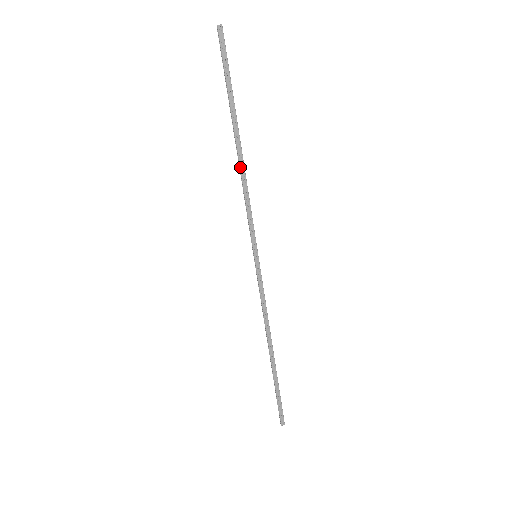
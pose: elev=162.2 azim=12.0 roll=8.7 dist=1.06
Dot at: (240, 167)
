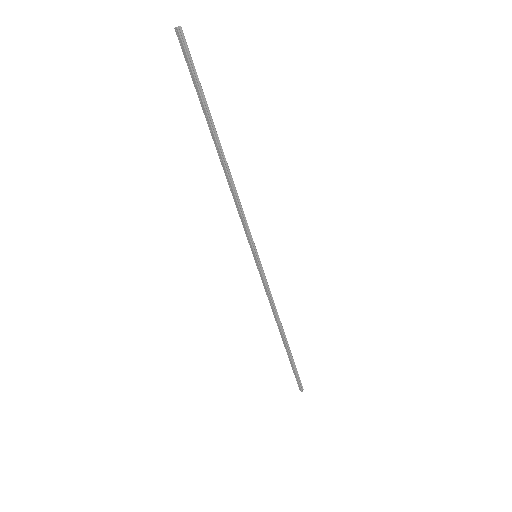
Dot at: (225, 175)
